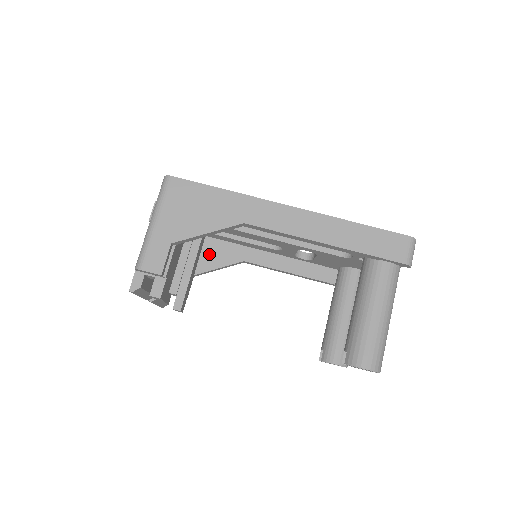
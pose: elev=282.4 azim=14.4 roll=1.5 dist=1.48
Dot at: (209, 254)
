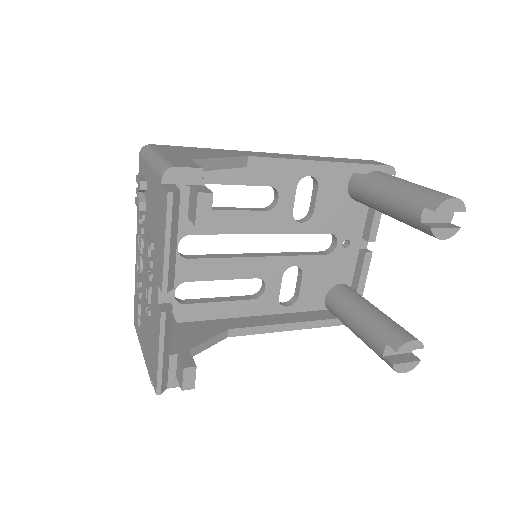
Dot at: (183, 335)
